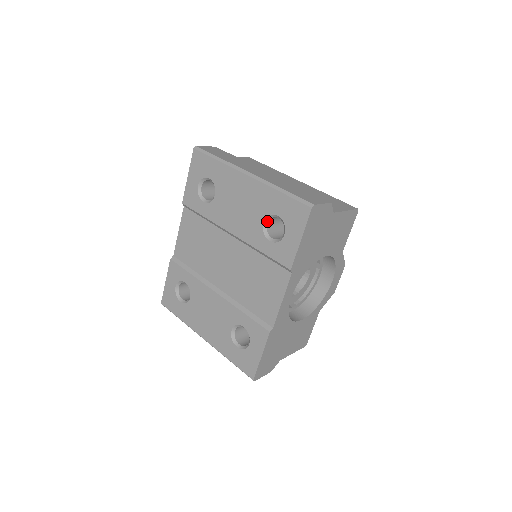
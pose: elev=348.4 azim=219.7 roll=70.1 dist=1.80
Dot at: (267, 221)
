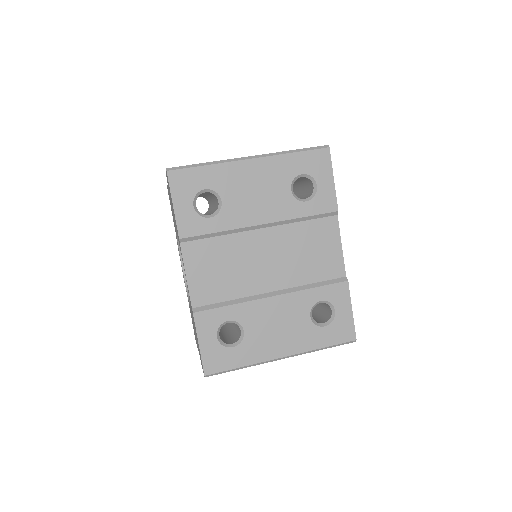
Dot at: (292, 187)
